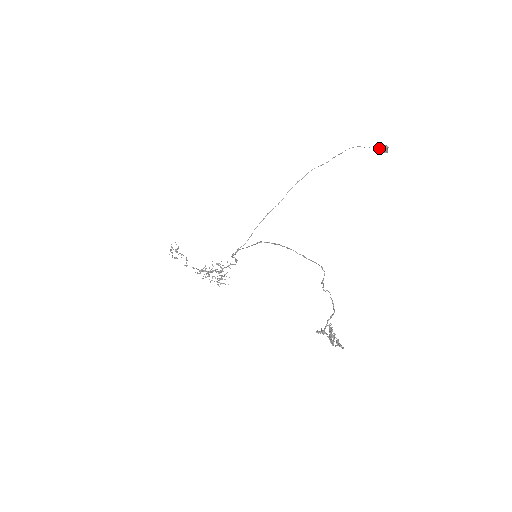
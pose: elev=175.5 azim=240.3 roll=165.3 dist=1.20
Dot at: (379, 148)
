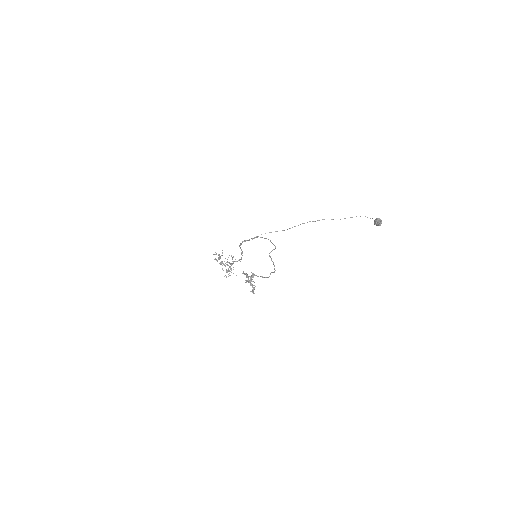
Dot at: (375, 219)
